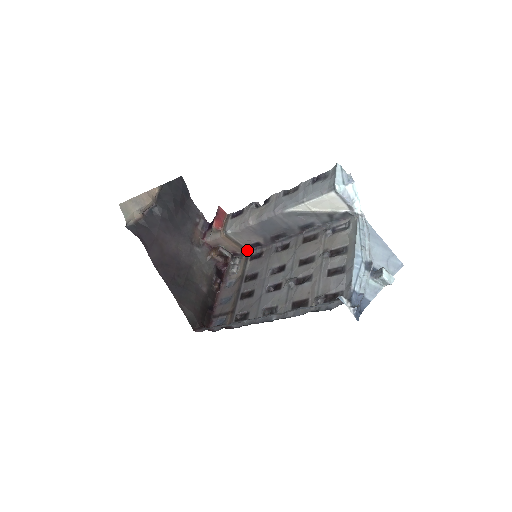
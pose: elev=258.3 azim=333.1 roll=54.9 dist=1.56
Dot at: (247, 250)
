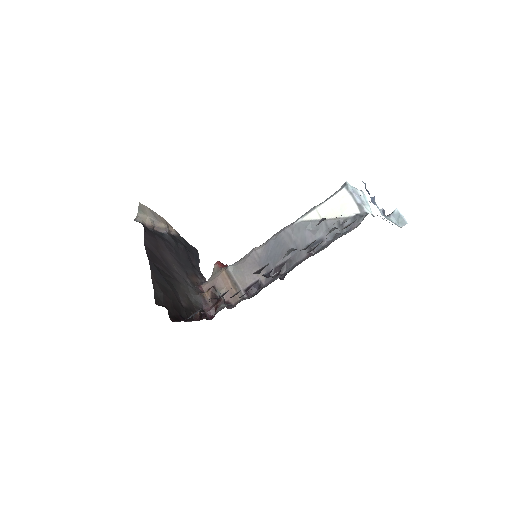
Dot at: (244, 297)
